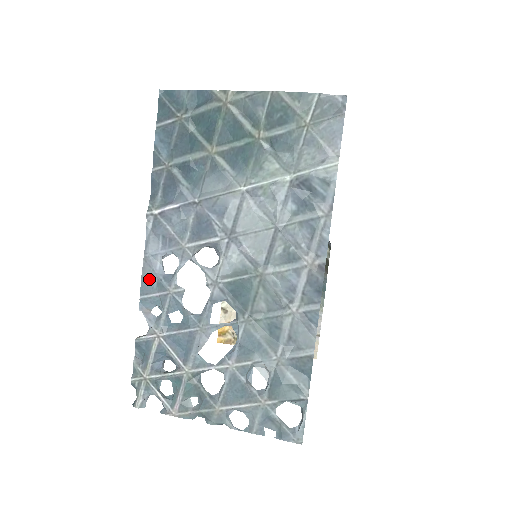
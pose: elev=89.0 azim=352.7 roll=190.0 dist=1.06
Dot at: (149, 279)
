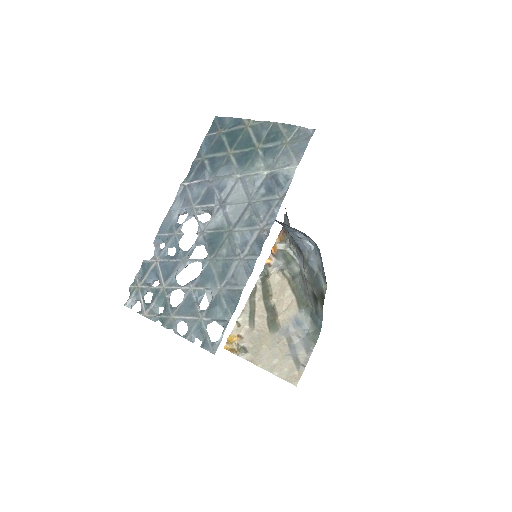
Dot at: (166, 224)
